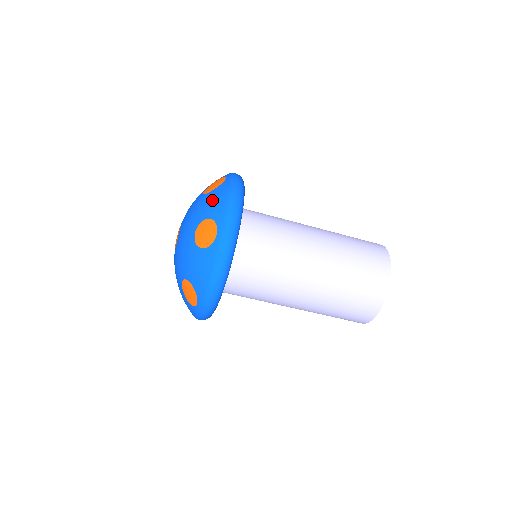
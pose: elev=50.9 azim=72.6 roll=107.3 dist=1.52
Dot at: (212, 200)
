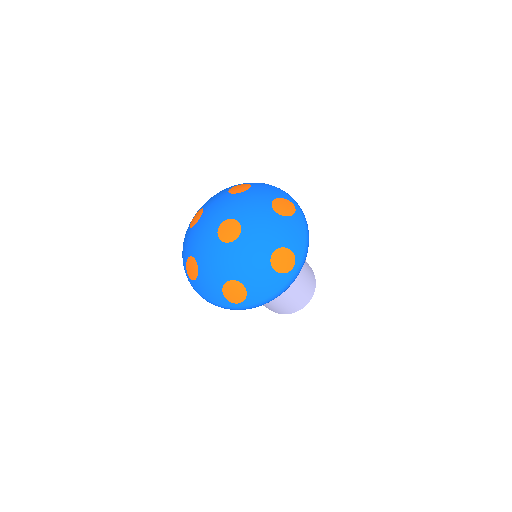
Dot at: (264, 283)
